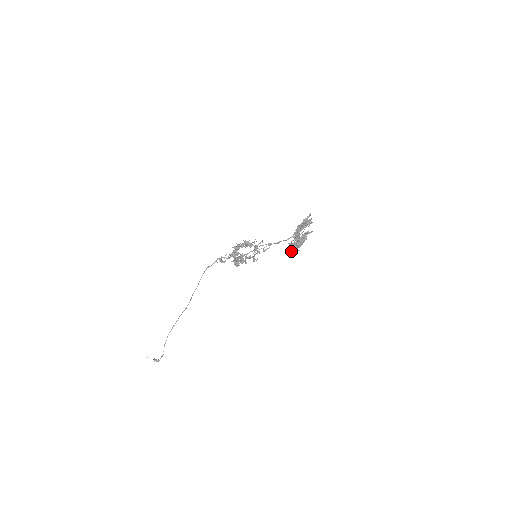
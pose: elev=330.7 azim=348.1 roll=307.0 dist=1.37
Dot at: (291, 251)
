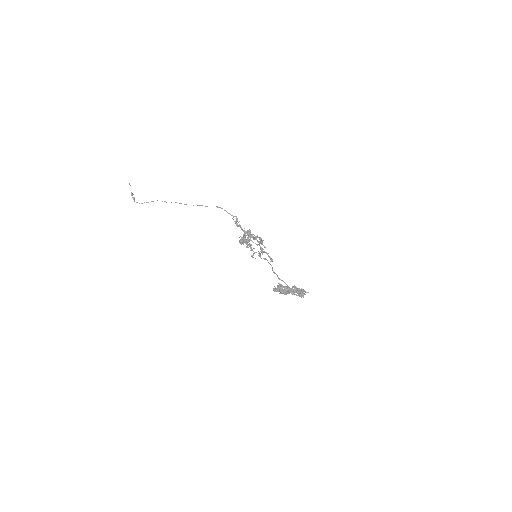
Dot at: occluded
